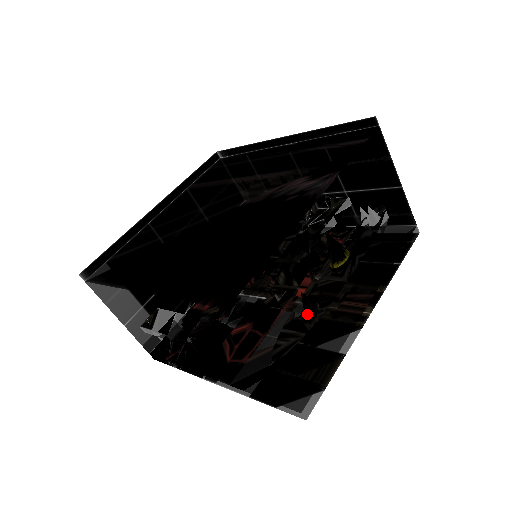
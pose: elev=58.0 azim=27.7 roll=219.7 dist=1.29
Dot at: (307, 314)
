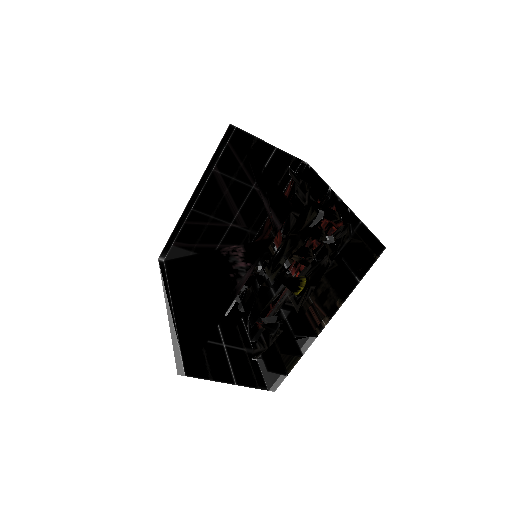
Dot at: (270, 333)
